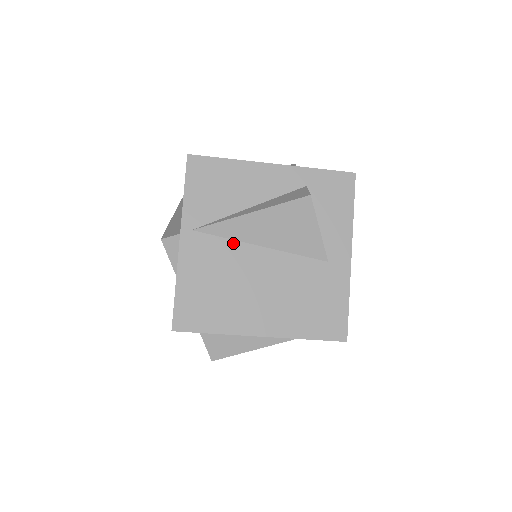
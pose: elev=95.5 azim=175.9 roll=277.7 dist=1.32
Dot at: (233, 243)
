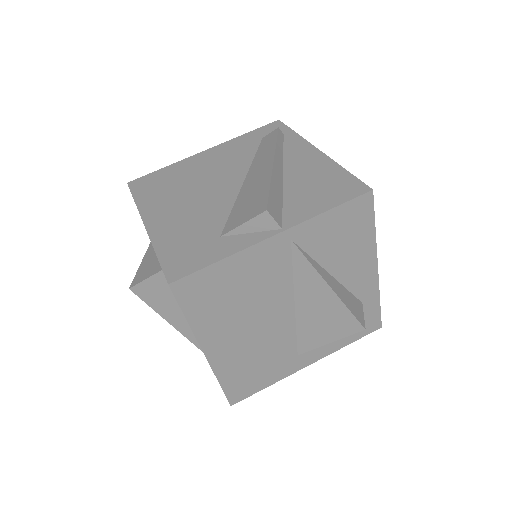
Dot at: (290, 281)
